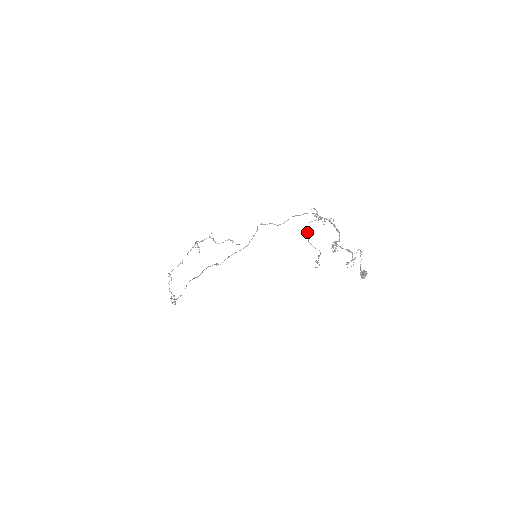
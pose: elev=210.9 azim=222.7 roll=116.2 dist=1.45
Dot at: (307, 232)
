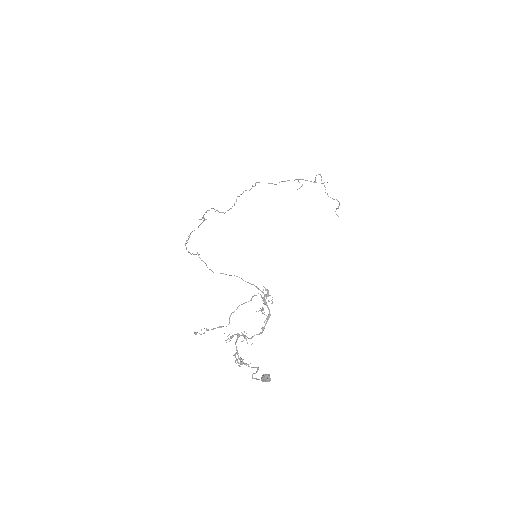
Dot at: (252, 297)
